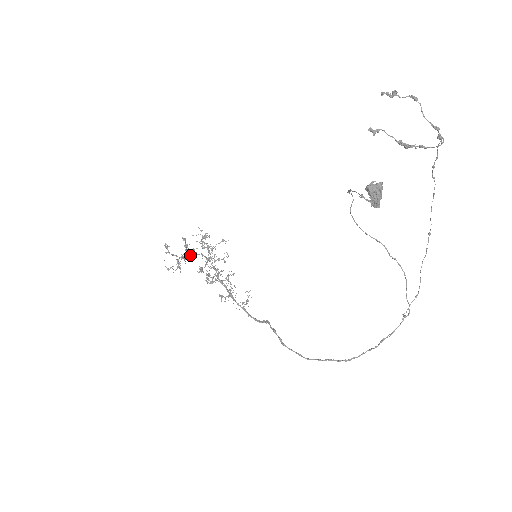
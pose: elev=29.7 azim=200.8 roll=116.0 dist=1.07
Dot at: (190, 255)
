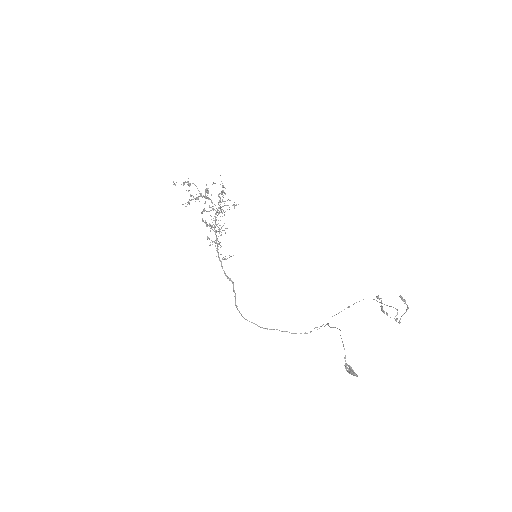
Dot at: (202, 197)
